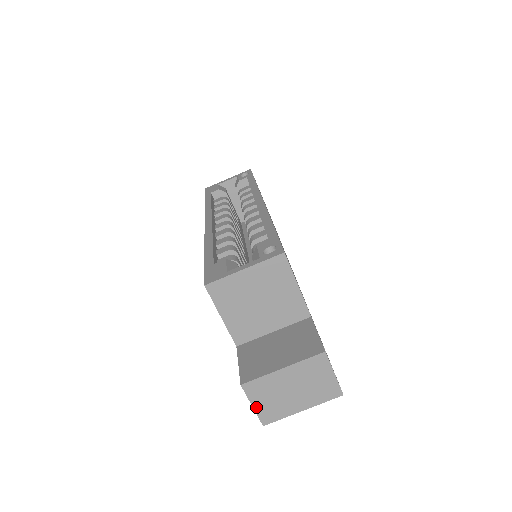
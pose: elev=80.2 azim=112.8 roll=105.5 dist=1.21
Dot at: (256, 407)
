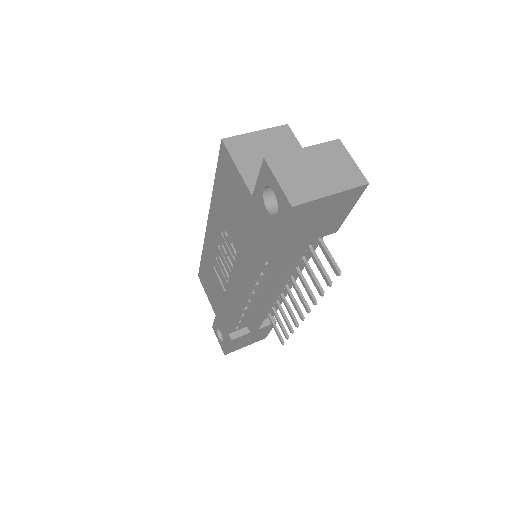
Dot at: (282, 184)
